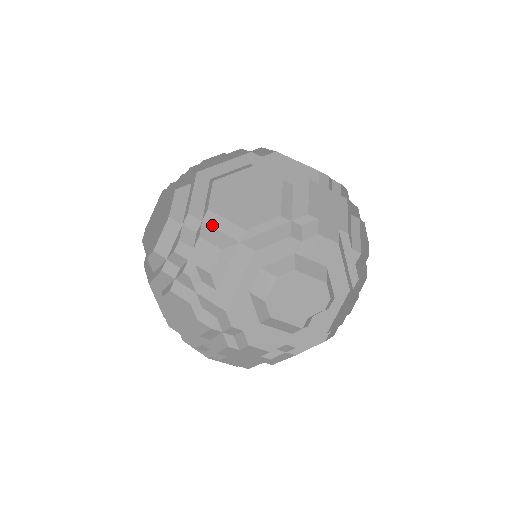
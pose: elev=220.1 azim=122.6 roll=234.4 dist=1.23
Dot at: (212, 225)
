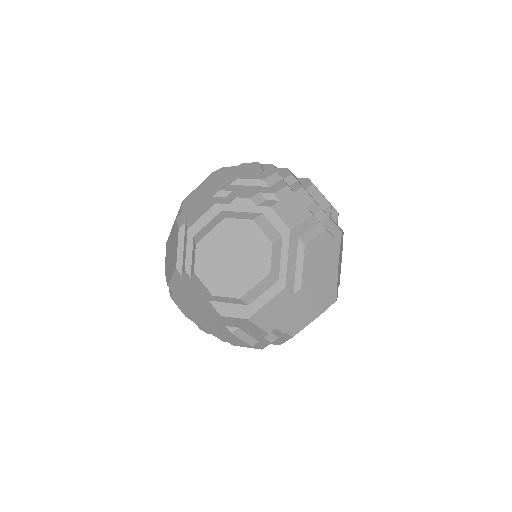
Dot at: occluded
